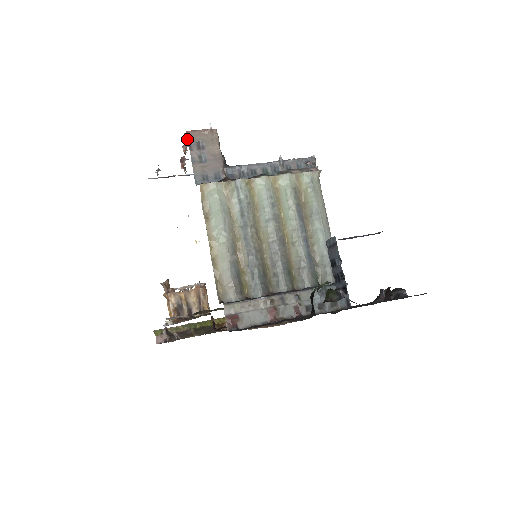
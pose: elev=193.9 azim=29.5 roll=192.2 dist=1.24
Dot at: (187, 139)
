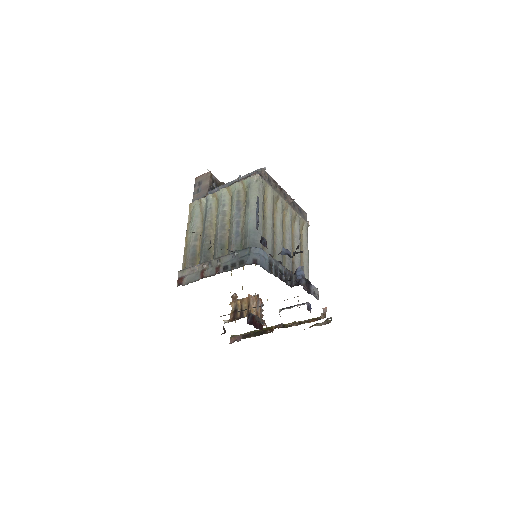
Dot at: occluded
